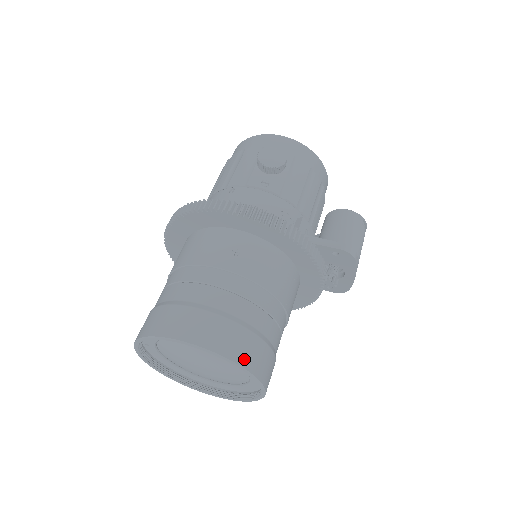
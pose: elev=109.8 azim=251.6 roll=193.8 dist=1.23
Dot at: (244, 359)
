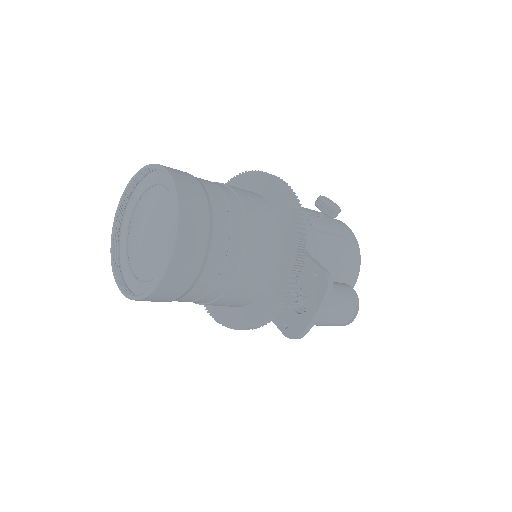
Dot at: (186, 214)
